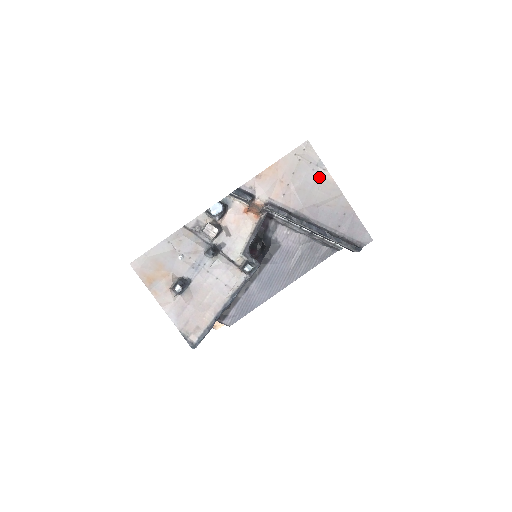
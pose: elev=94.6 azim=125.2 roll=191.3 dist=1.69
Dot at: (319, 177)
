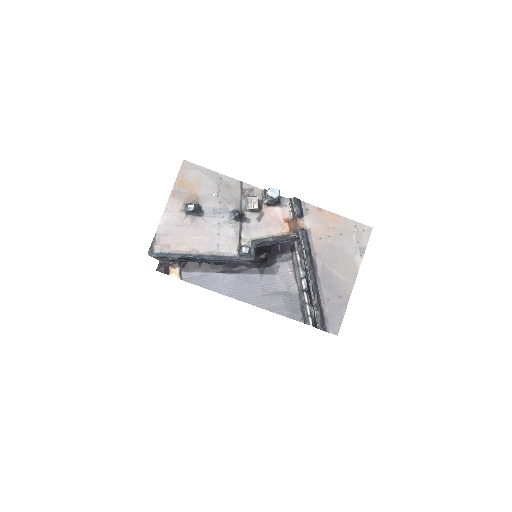
Dot at: (353, 256)
